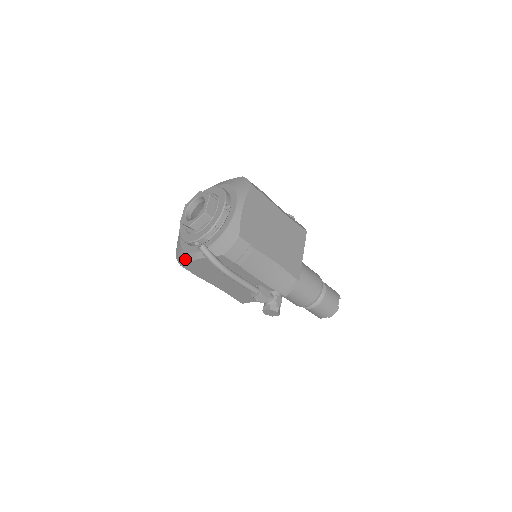
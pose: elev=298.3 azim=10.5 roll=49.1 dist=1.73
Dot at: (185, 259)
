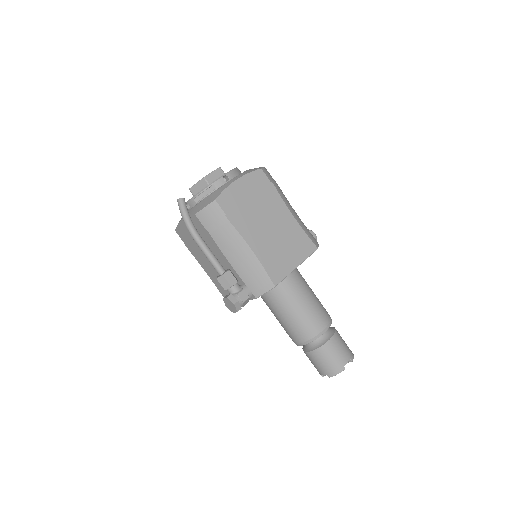
Dot at: occluded
